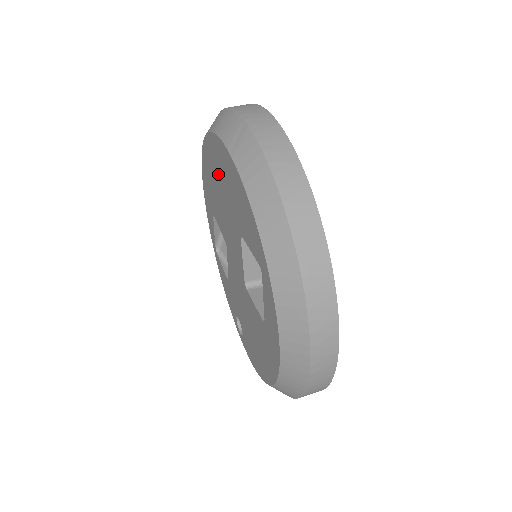
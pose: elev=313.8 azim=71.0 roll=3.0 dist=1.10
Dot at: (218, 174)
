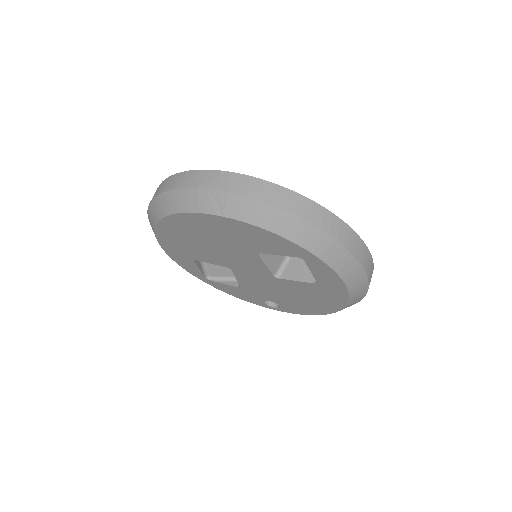
Dot at: (199, 234)
